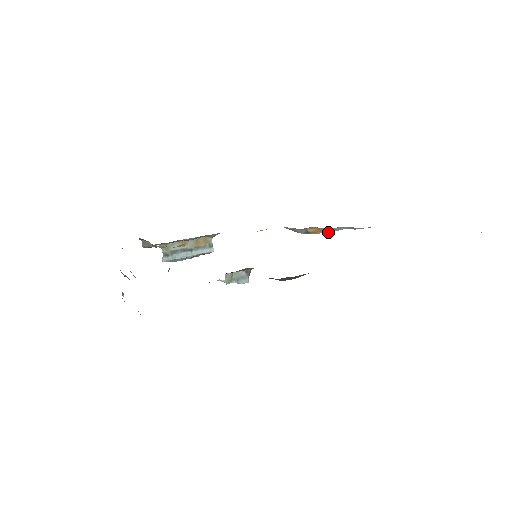
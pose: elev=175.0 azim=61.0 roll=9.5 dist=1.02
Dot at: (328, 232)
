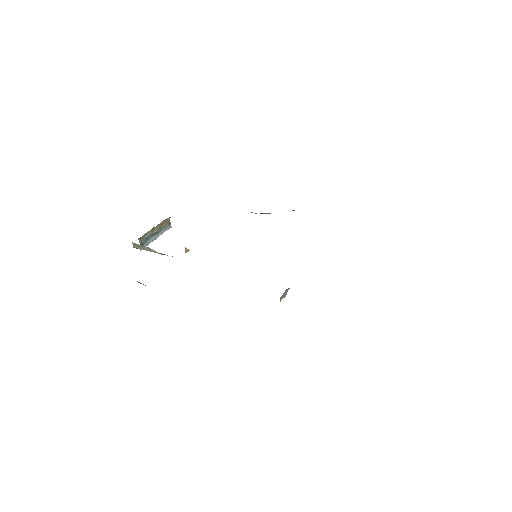
Dot at: occluded
